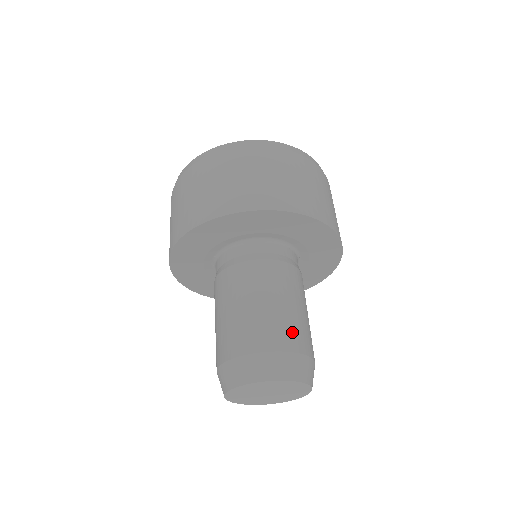
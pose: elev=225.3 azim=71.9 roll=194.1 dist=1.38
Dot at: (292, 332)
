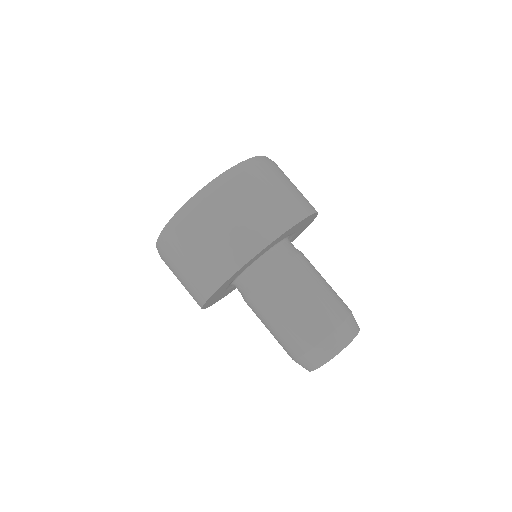
Dot at: (315, 324)
